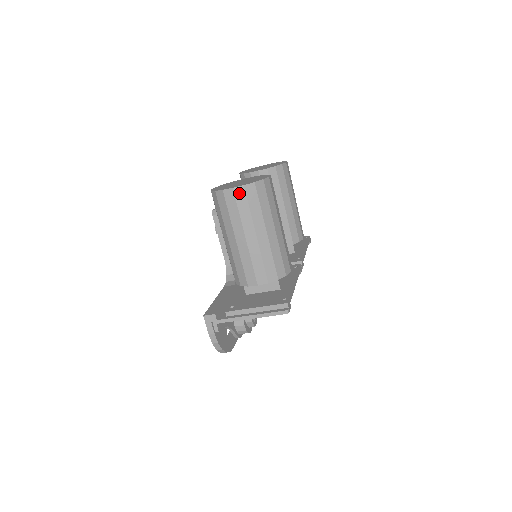
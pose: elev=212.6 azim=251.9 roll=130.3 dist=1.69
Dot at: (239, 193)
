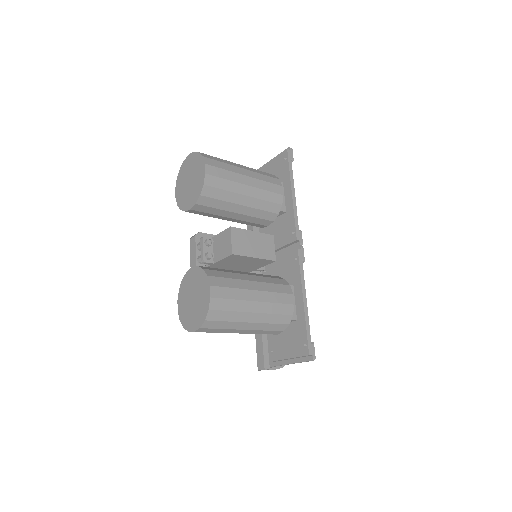
Dot at: (202, 331)
